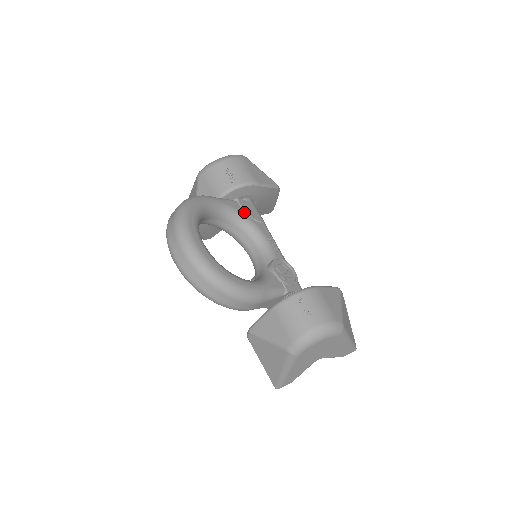
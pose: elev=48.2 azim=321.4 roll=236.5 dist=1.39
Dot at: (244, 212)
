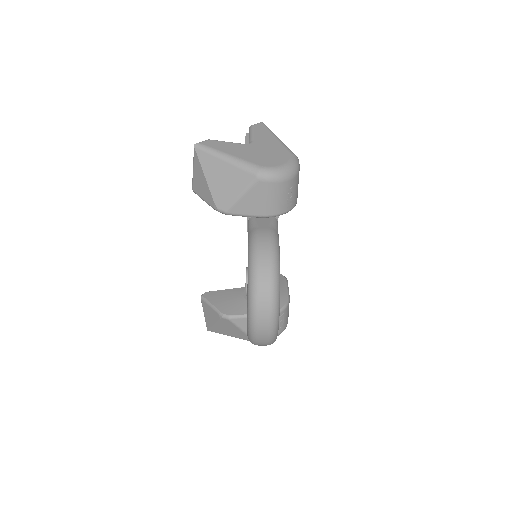
Dot at: occluded
